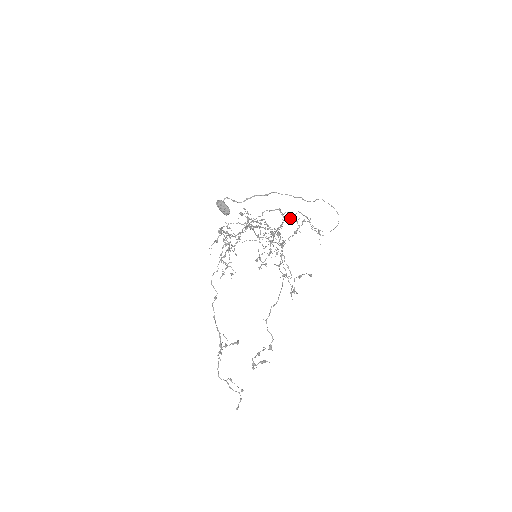
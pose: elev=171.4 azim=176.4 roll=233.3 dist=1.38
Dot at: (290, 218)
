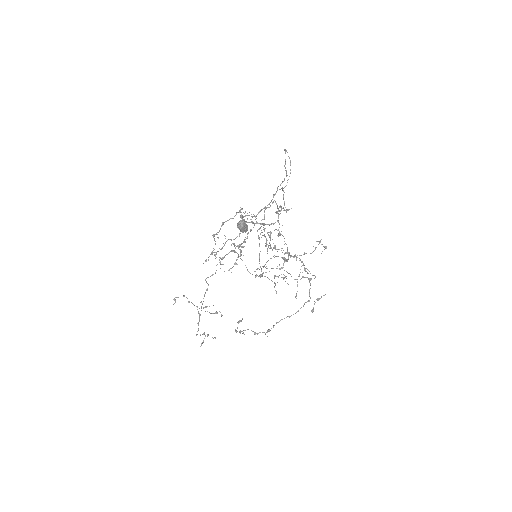
Dot at: occluded
